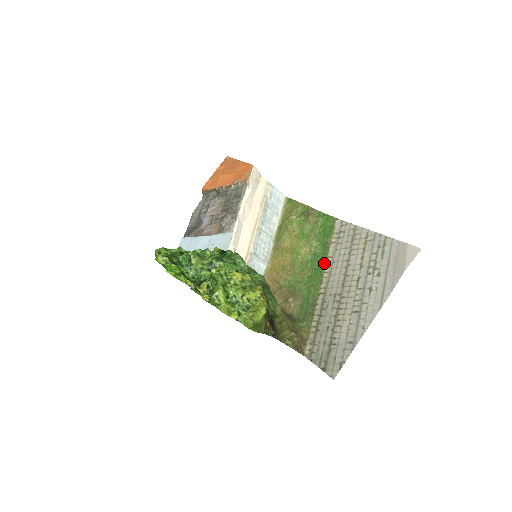
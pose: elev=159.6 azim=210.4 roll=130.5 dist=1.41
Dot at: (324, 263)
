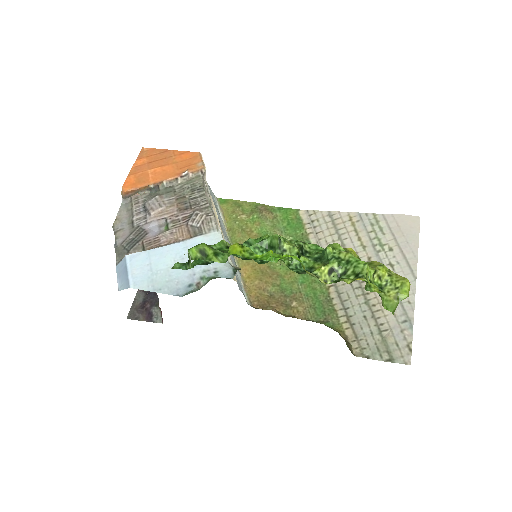
Dot at: occluded
